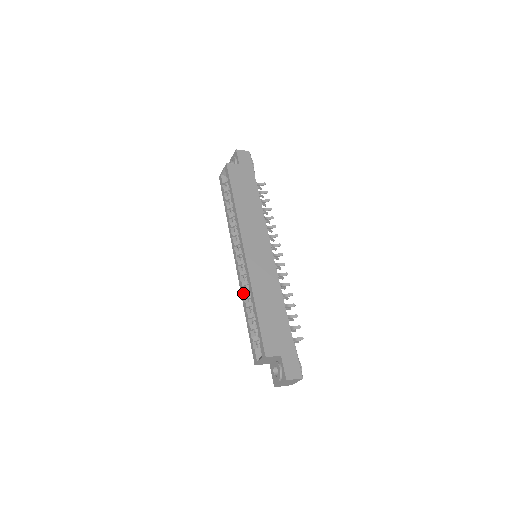
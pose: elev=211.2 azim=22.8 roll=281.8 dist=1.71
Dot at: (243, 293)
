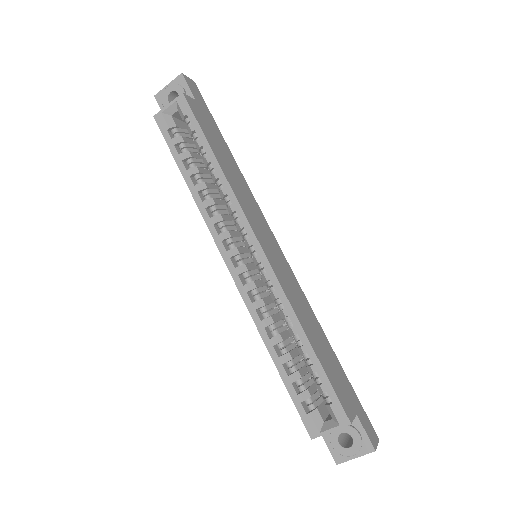
Dot at: (263, 321)
